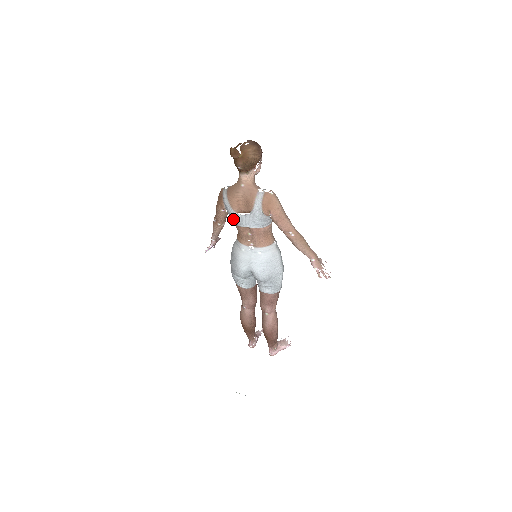
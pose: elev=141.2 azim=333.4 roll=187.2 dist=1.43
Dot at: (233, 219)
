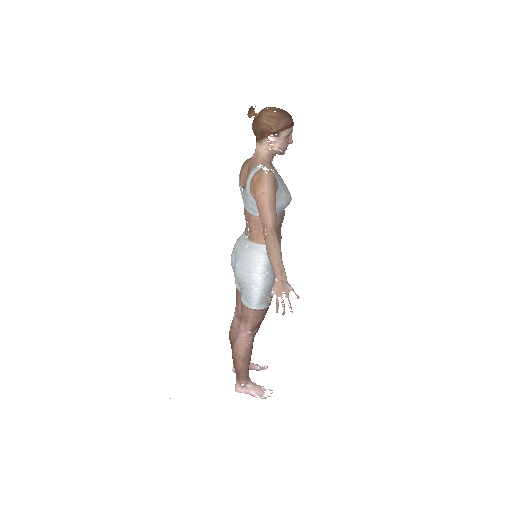
Dot at: occluded
